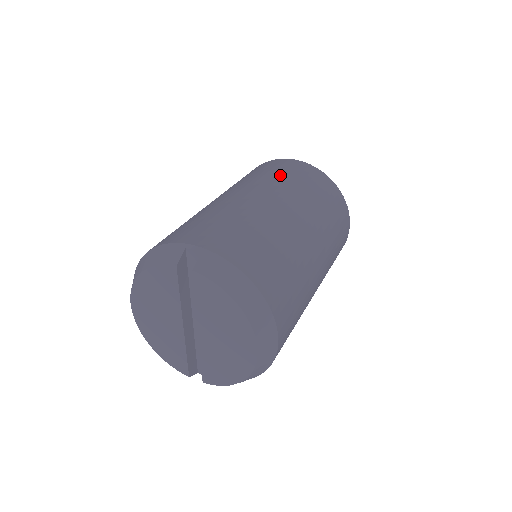
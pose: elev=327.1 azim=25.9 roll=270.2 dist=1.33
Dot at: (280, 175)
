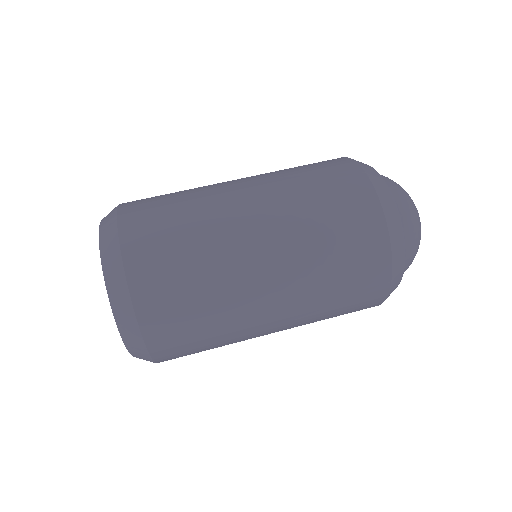
Dot at: occluded
